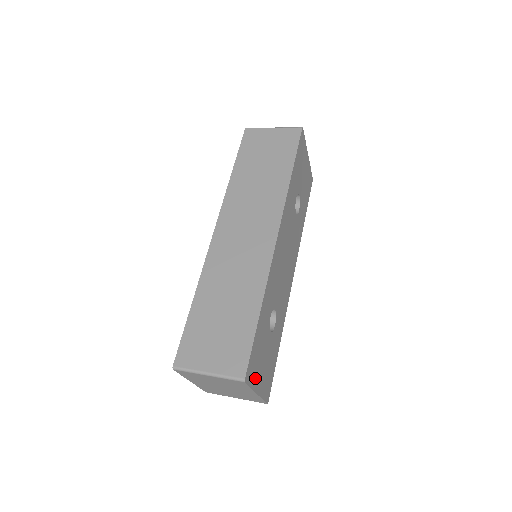
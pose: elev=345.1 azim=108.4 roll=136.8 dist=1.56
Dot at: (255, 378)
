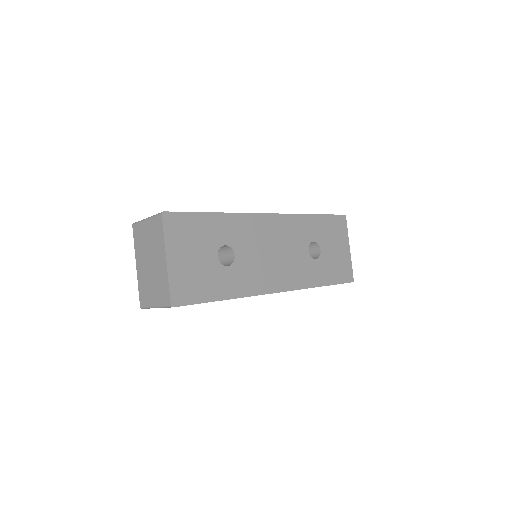
Dot at: (174, 241)
